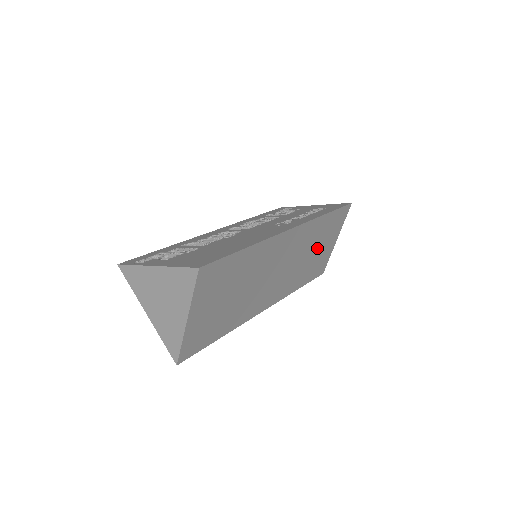
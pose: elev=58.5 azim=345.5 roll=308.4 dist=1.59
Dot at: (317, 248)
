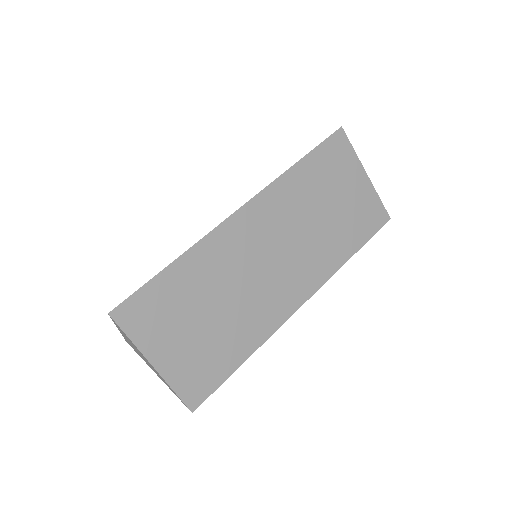
Dot at: (330, 202)
